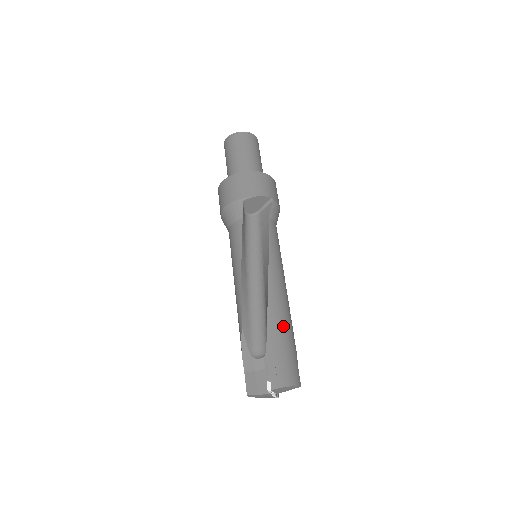
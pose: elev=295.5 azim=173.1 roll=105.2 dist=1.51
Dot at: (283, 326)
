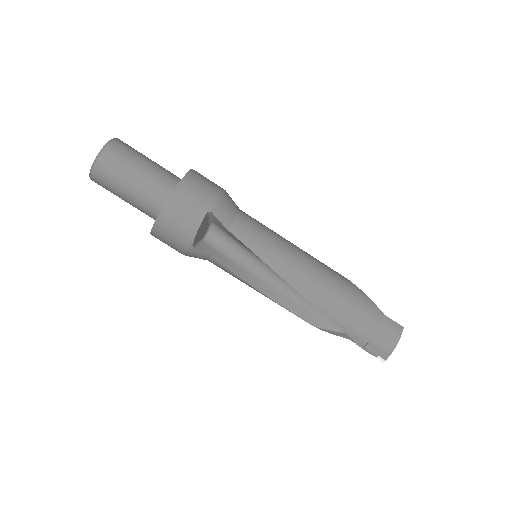
Dot at: (345, 309)
